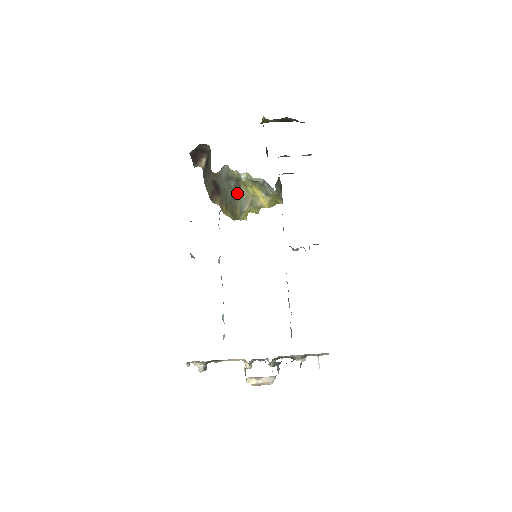
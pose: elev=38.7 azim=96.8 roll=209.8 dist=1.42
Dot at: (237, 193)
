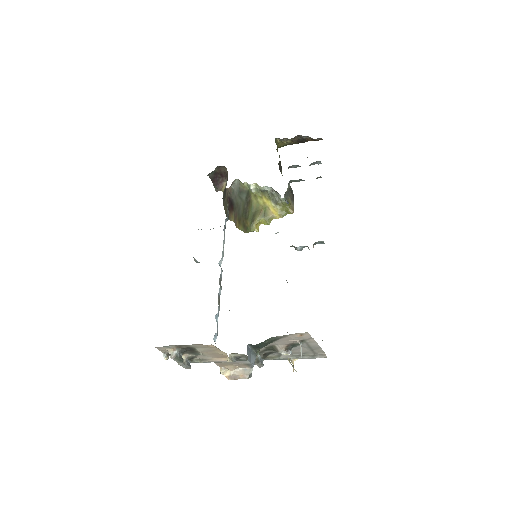
Dot at: (248, 205)
